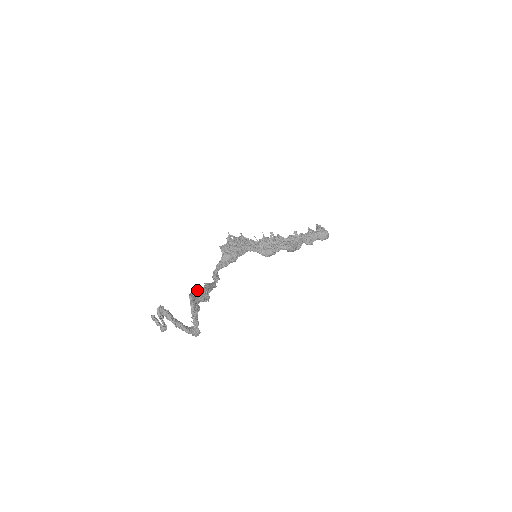
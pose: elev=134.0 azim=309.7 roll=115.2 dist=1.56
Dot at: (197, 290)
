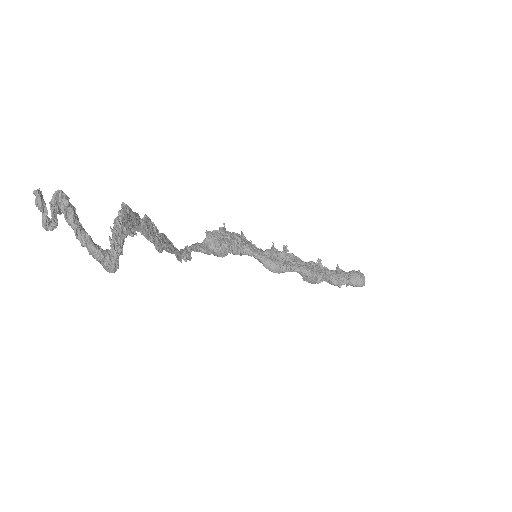
Dot at: (143, 219)
